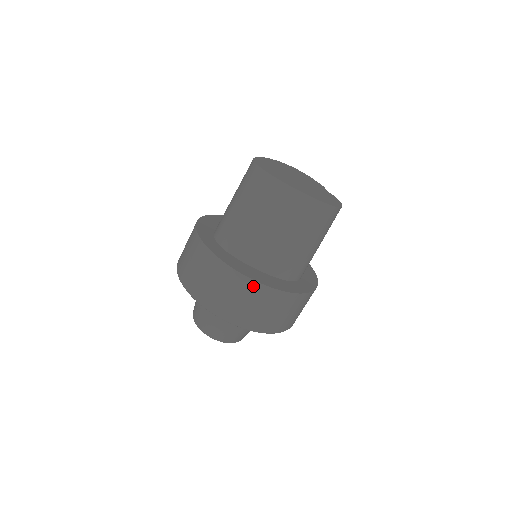
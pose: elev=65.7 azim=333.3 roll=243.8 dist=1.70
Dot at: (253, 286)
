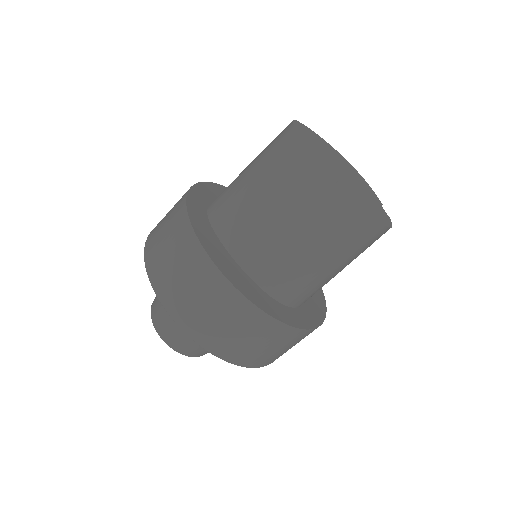
Dot at: (216, 278)
